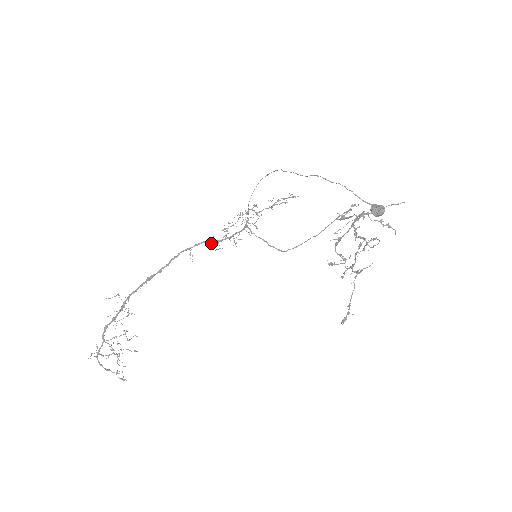
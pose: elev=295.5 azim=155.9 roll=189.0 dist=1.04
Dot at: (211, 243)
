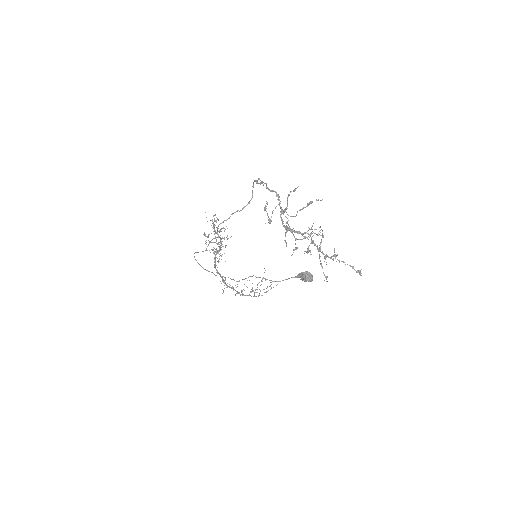
Dot at: (219, 256)
